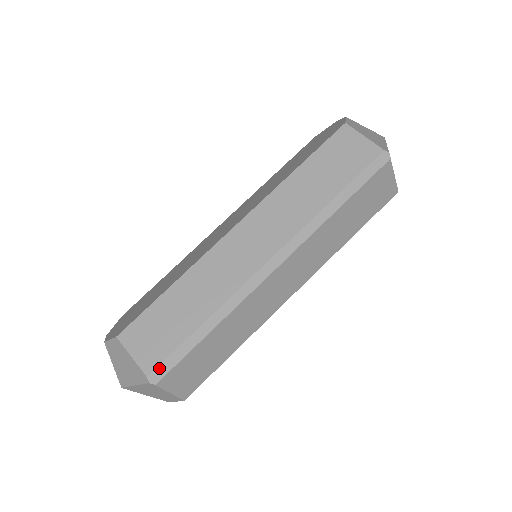
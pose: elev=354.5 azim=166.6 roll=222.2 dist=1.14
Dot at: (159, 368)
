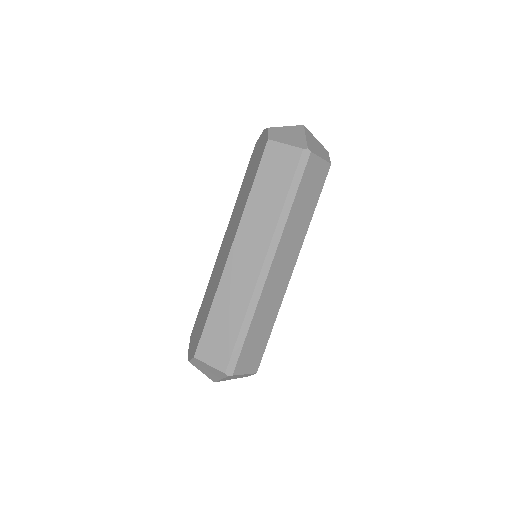
Dot at: (229, 365)
